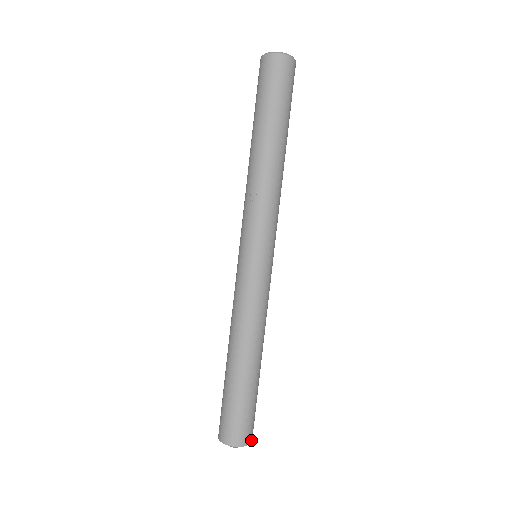
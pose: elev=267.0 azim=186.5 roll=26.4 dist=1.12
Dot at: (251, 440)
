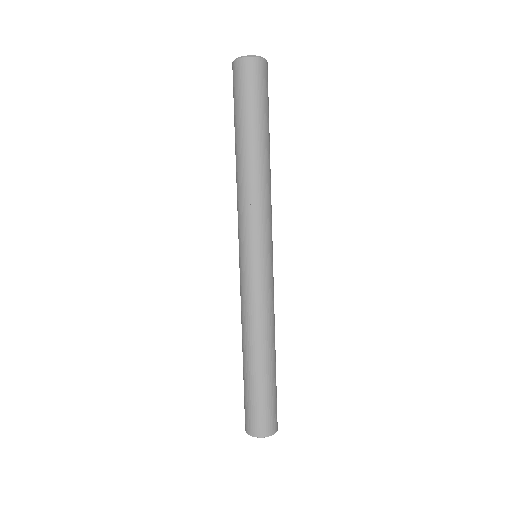
Dot at: (277, 426)
